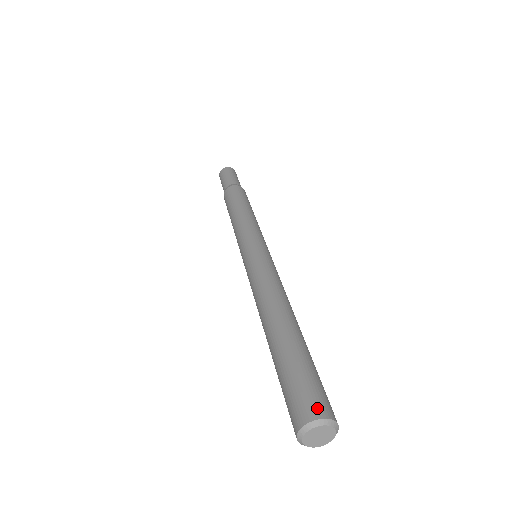
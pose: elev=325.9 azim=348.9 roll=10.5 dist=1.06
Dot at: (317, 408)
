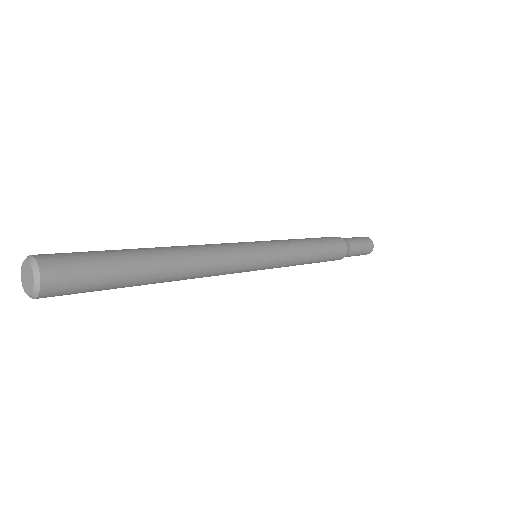
Dot at: (50, 260)
